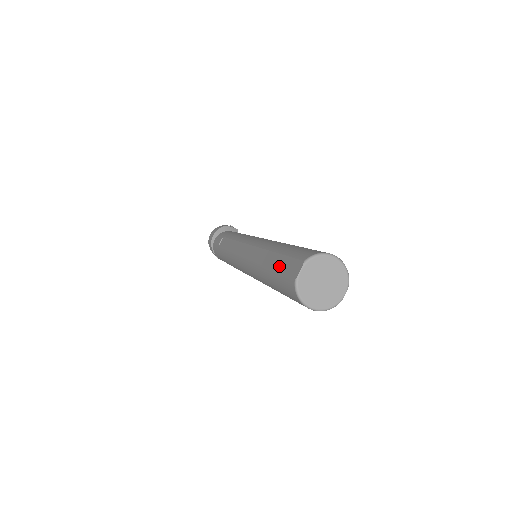
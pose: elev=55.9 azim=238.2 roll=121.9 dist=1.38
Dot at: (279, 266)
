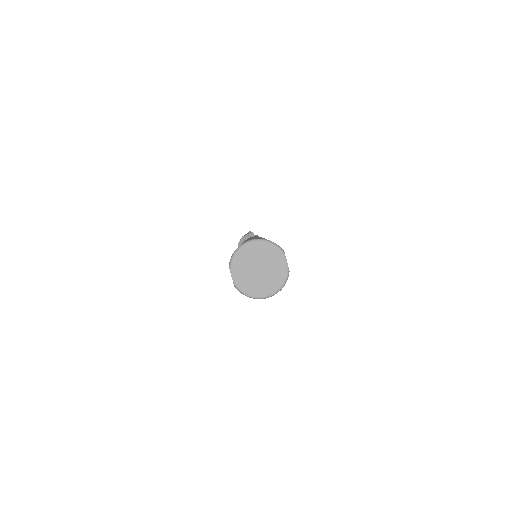
Dot at: occluded
